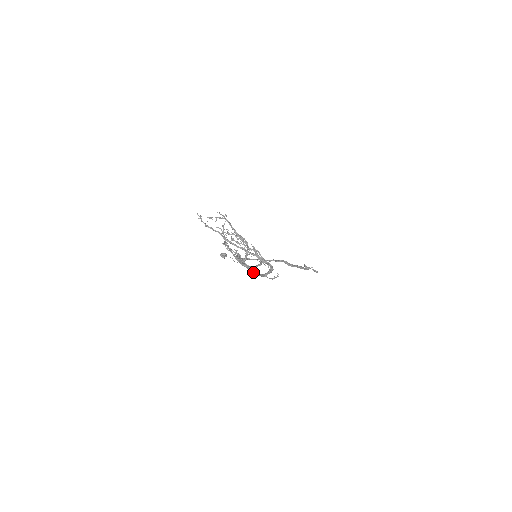
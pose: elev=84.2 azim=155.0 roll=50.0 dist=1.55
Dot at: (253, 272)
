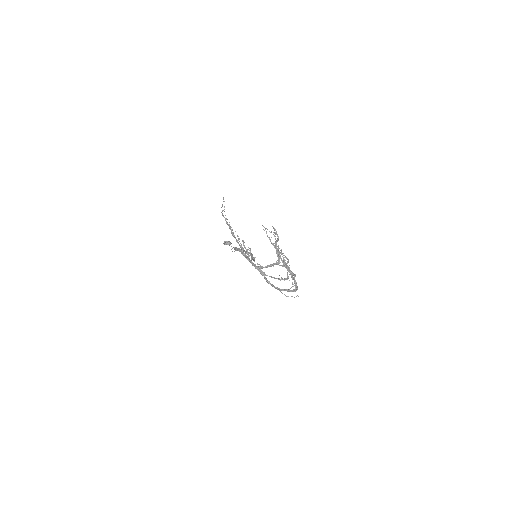
Dot at: (268, 281)
